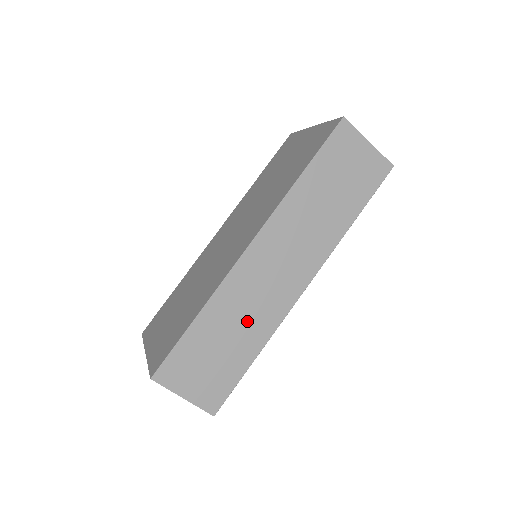
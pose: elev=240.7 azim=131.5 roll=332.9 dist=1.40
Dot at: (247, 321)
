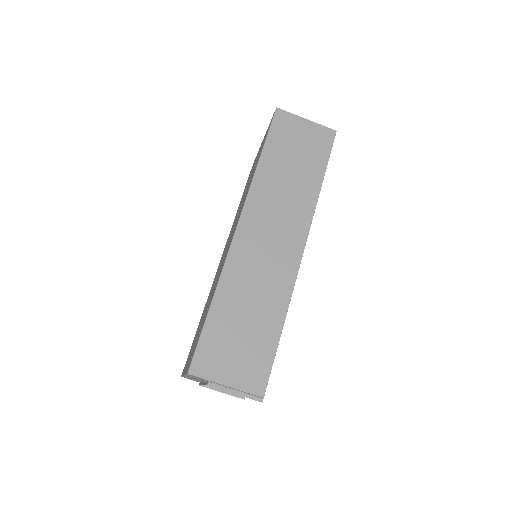
Dot at: (260, 294)
